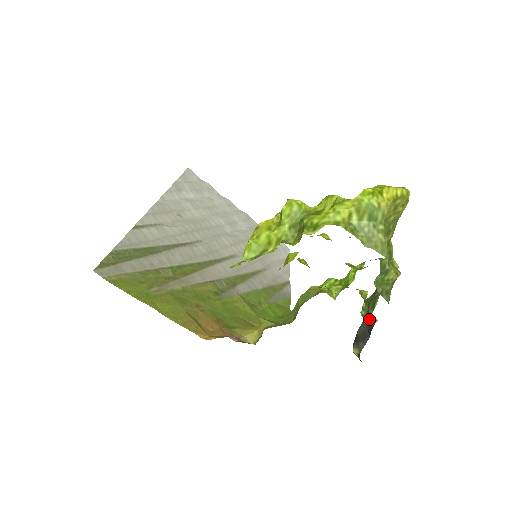
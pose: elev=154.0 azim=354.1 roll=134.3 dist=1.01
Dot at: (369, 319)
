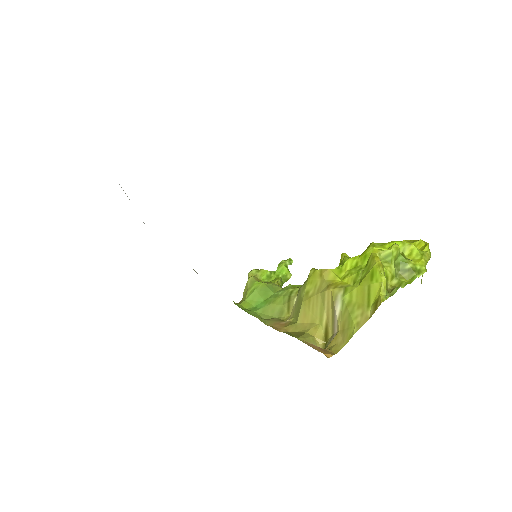
Dot at: occluded
